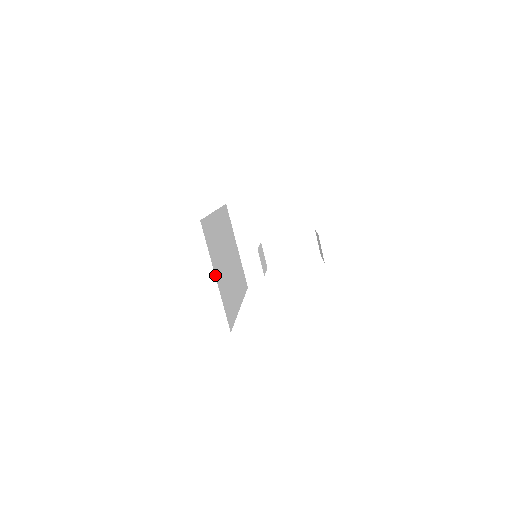
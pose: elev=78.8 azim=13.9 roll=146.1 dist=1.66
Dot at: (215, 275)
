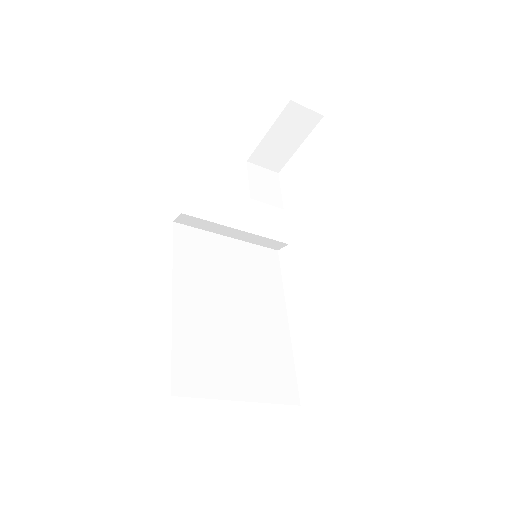
Dot at: (238, 400)
